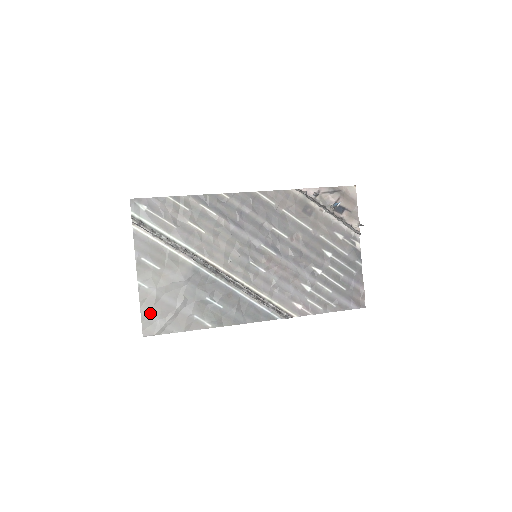
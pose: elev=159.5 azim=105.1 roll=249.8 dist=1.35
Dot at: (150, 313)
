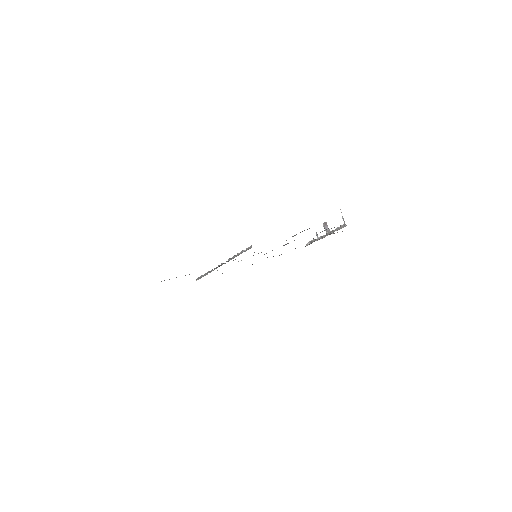
Dot at: occluded
